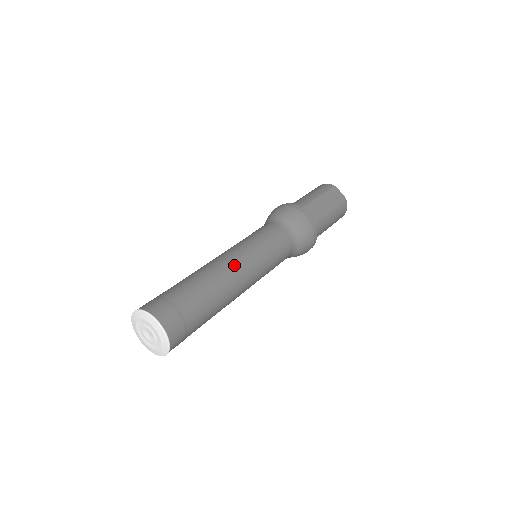
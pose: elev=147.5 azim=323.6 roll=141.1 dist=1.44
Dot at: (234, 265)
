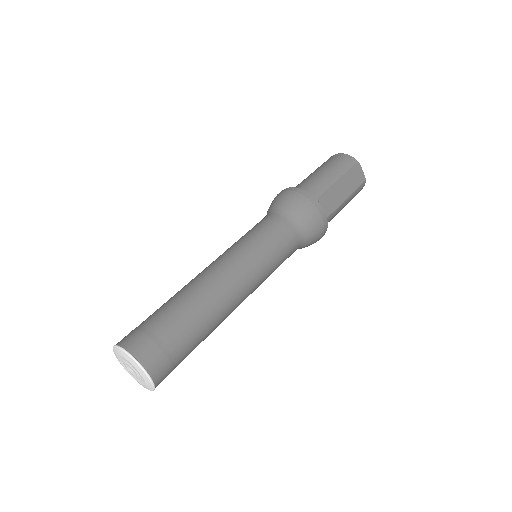
Dot at: (234, 286)
